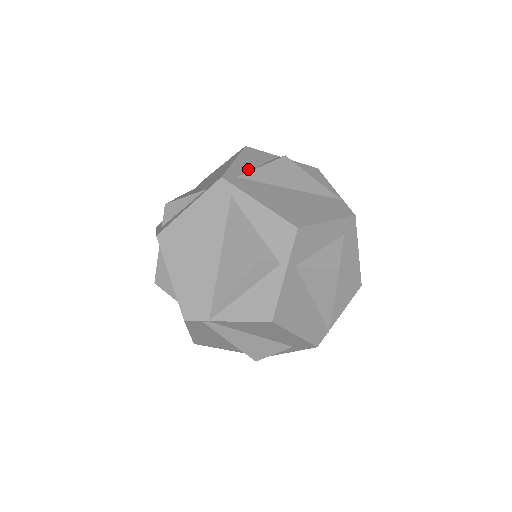
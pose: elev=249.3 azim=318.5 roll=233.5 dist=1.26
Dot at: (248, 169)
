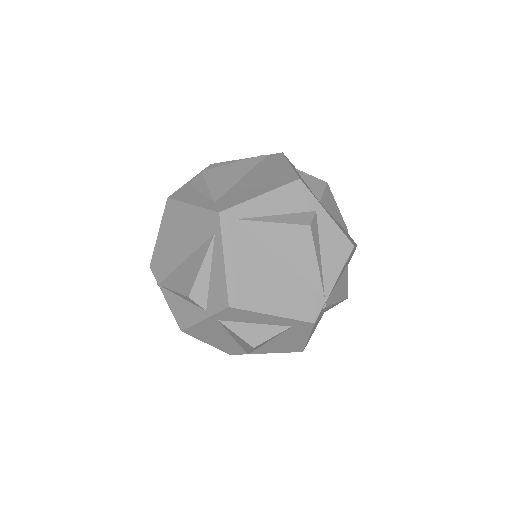
Dot at: (262, 213)
